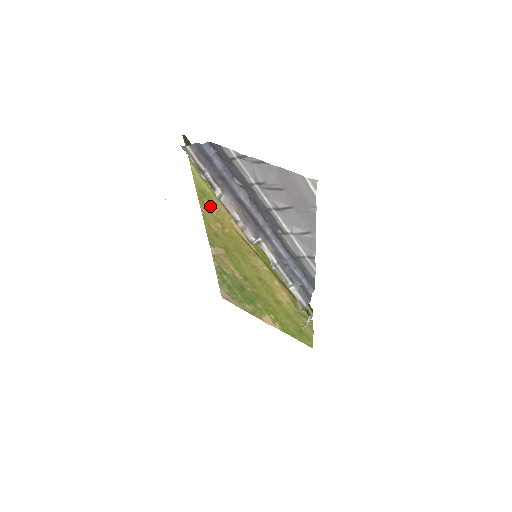
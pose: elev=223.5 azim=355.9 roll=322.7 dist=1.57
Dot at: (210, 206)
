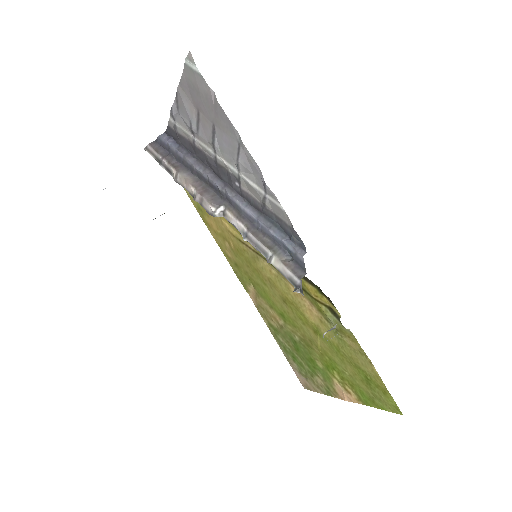
Dot at: (211, 222)
